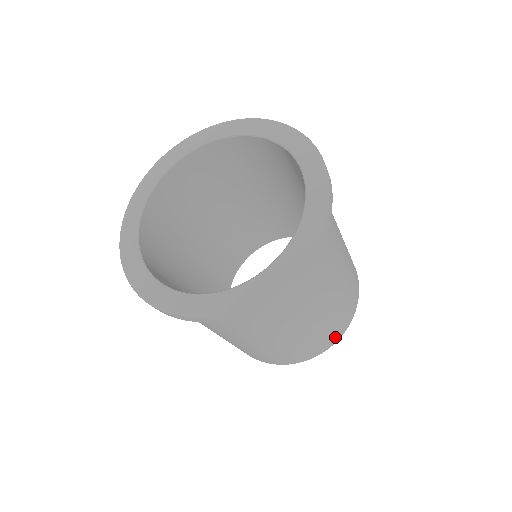
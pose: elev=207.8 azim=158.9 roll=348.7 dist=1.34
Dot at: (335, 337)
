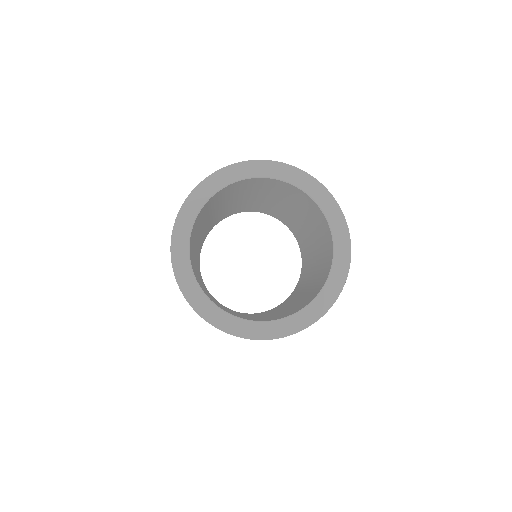
Dot at: occluded
